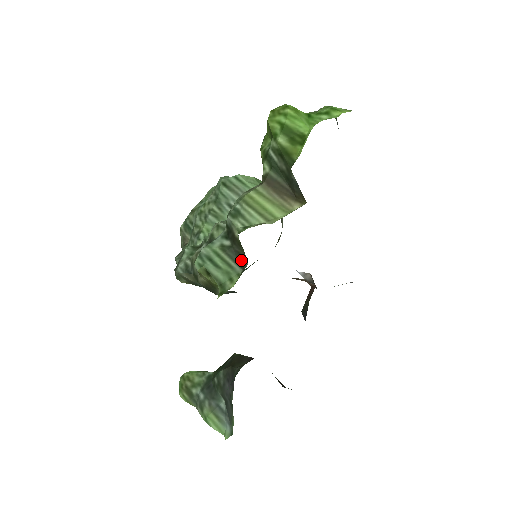
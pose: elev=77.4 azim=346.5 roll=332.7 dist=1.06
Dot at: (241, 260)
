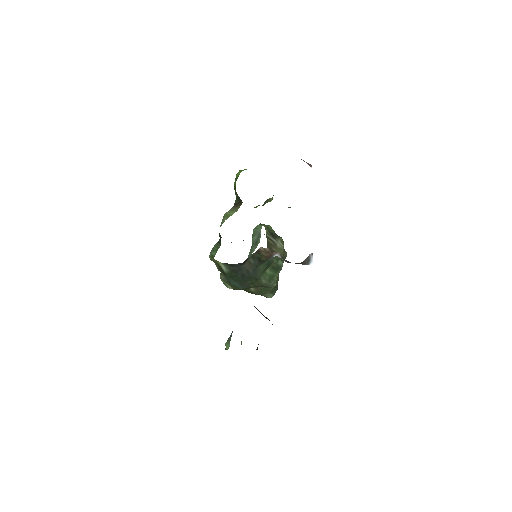
Dot at: occluded
